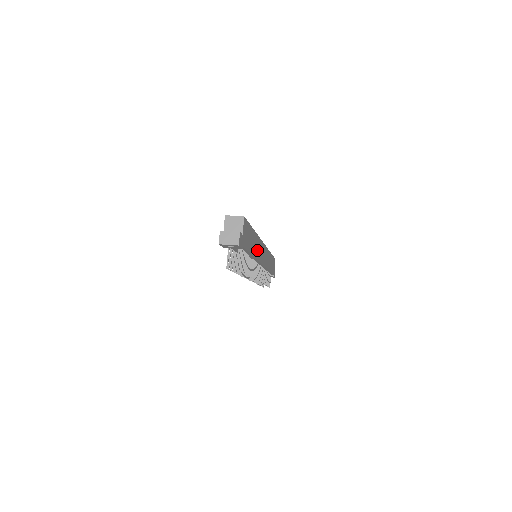
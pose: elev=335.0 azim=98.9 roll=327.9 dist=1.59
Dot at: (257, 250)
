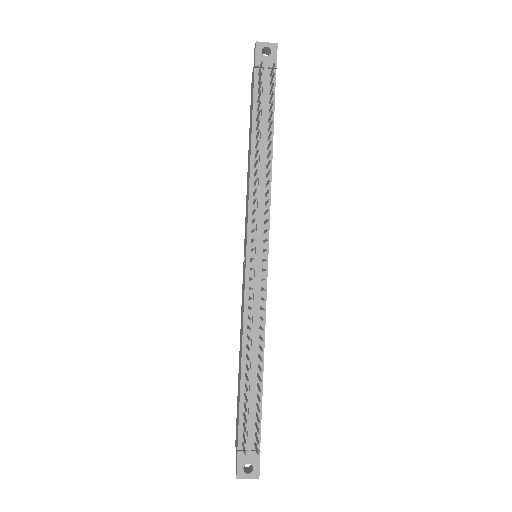
Dot at: occluded
